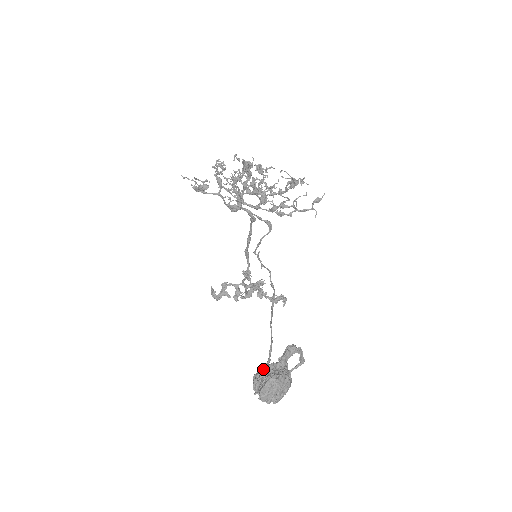
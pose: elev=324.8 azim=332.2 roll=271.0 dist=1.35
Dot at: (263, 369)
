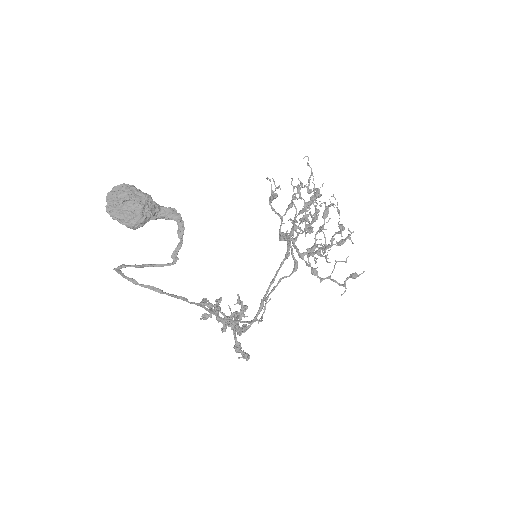
Dot at: occluded
